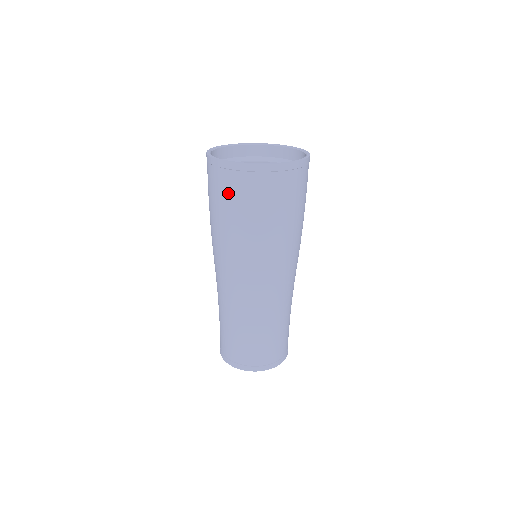
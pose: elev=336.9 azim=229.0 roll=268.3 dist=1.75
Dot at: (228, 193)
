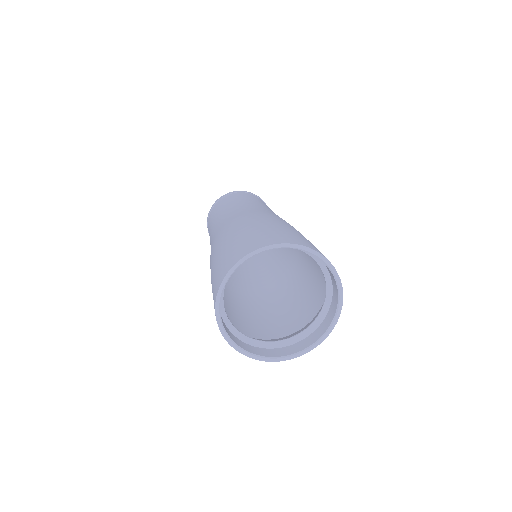
Dot at: occluded
